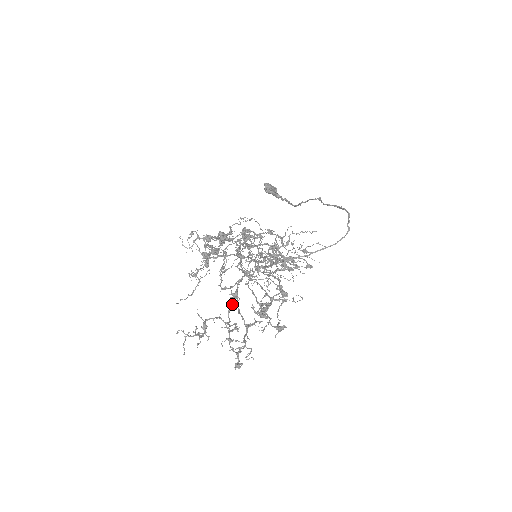
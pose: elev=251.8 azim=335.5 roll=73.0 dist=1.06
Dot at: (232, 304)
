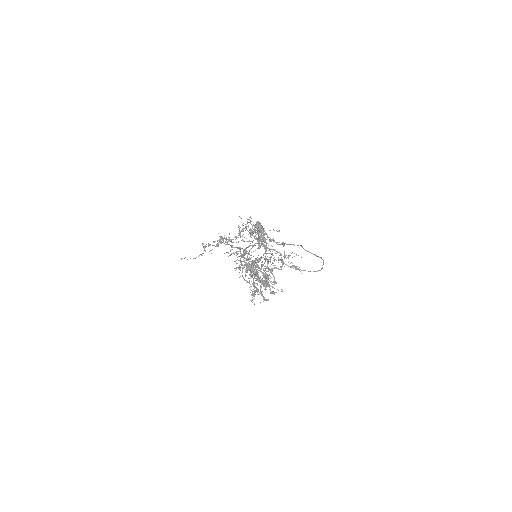
Dot at: (255, 268)
